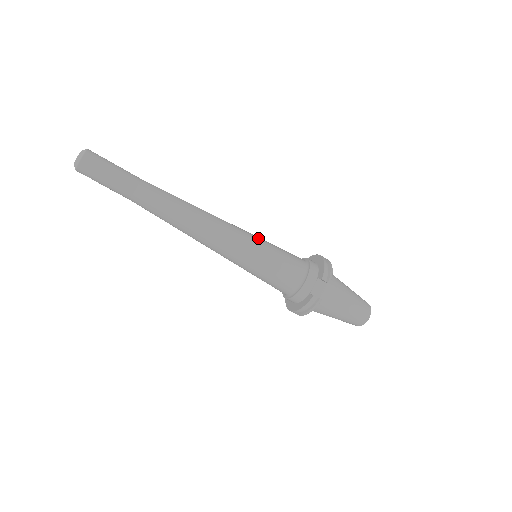
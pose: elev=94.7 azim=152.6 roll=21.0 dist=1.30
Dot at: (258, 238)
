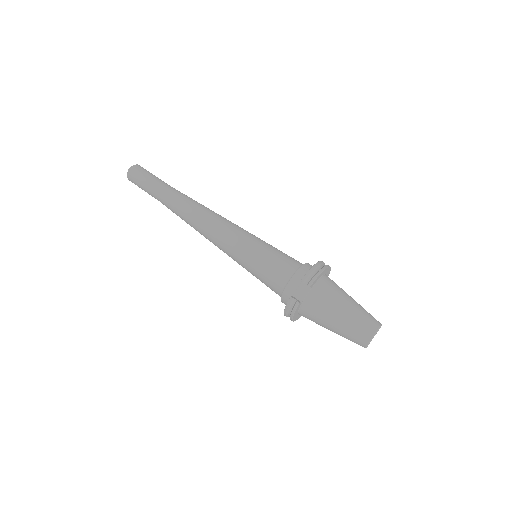
Dot at: (255, 238)
